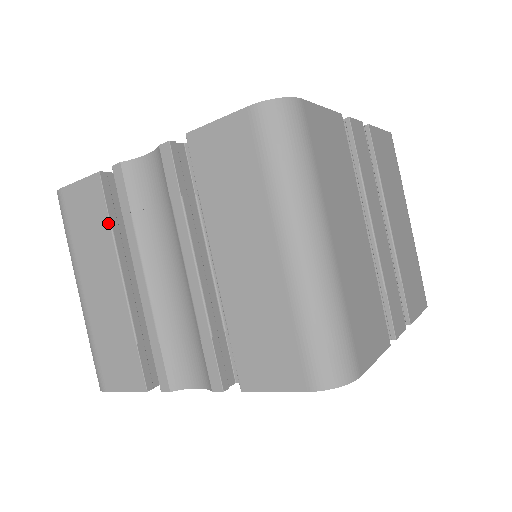
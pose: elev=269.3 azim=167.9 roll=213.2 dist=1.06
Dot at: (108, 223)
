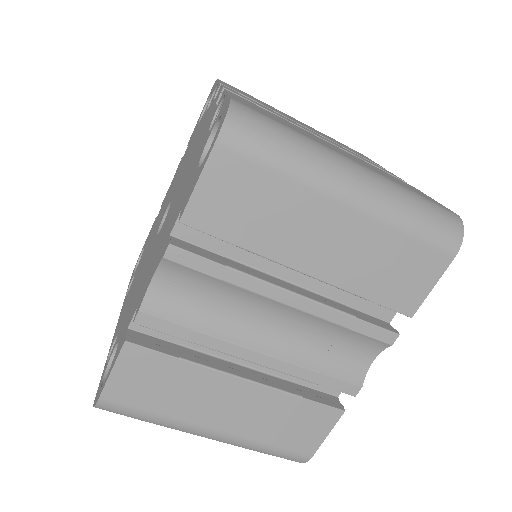
Dot at: (181, 362)
